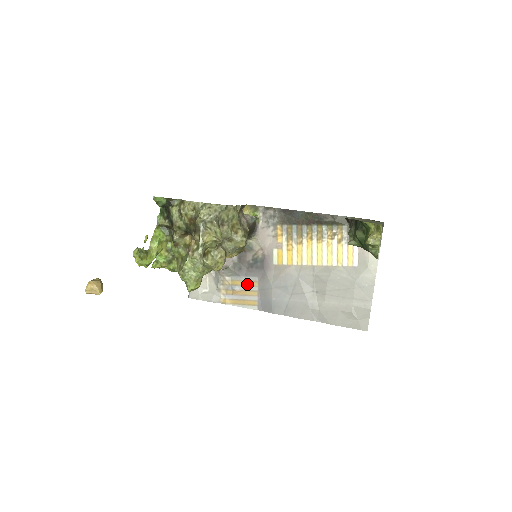
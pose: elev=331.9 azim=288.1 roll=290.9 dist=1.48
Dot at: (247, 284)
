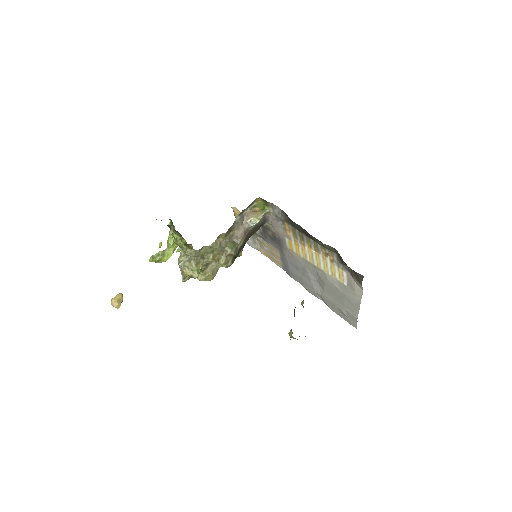
Dot at: (272, 249)
